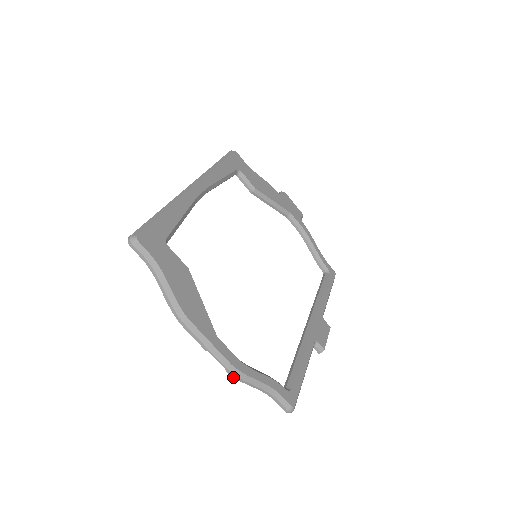
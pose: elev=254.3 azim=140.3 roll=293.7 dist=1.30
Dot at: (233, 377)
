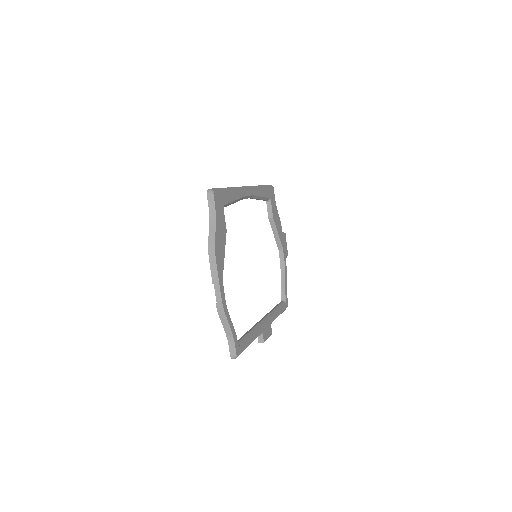
Dot at: (217, 311)
